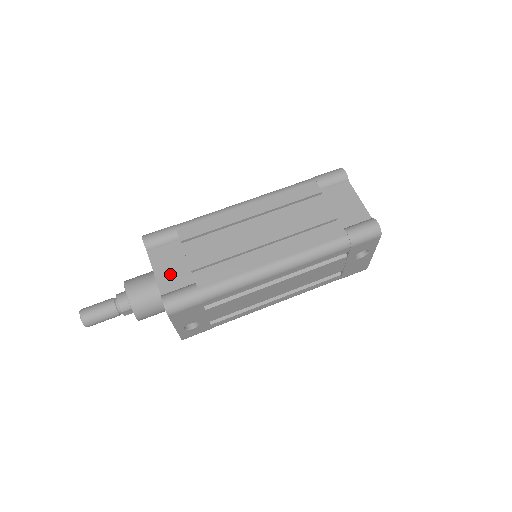
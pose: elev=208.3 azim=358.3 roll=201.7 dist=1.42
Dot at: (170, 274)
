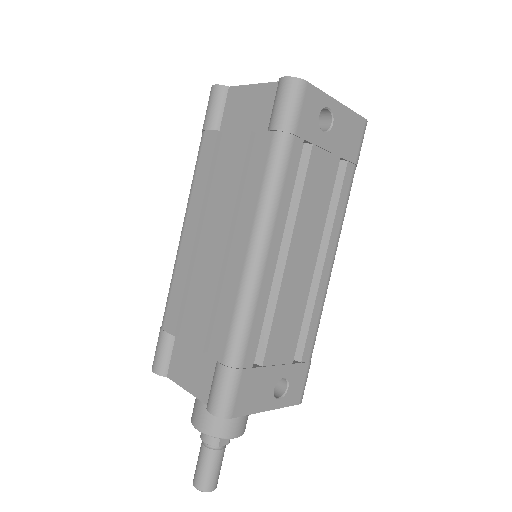
Dot at: (196, 376)
